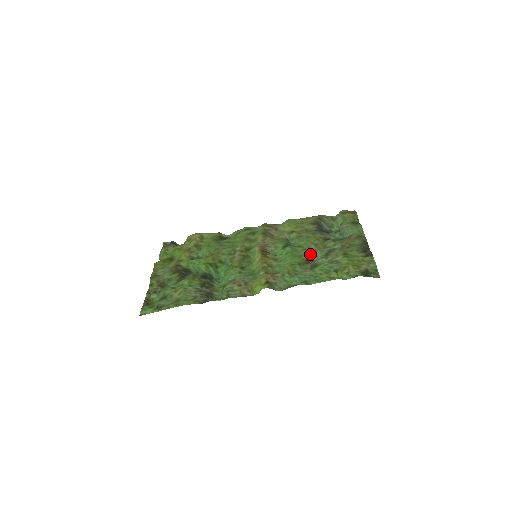
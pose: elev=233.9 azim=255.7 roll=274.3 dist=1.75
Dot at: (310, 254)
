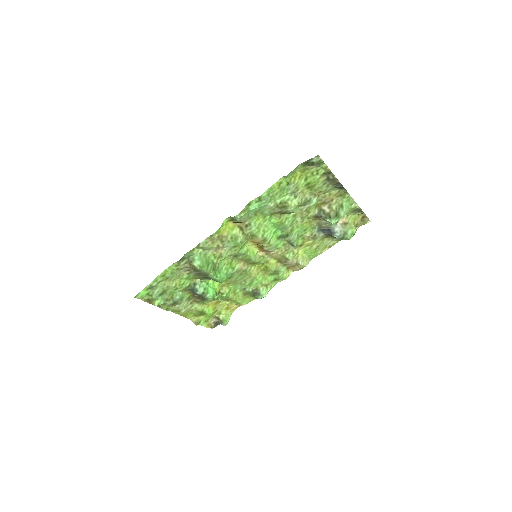
Dot at: (288, 214)
